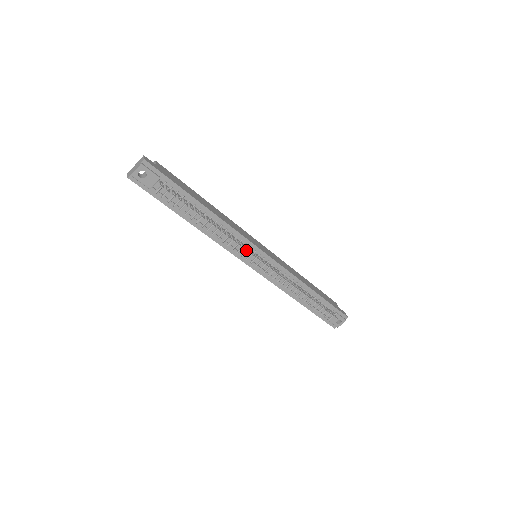
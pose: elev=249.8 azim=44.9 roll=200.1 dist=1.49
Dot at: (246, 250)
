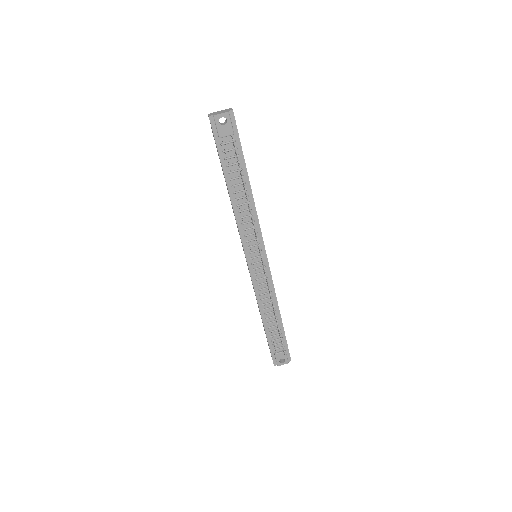
Dot at: (254, 244)
